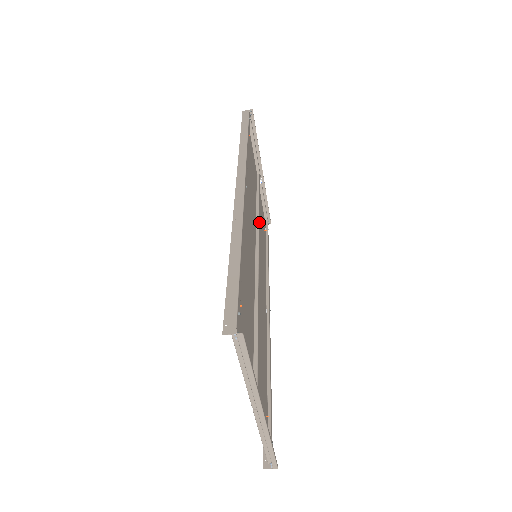
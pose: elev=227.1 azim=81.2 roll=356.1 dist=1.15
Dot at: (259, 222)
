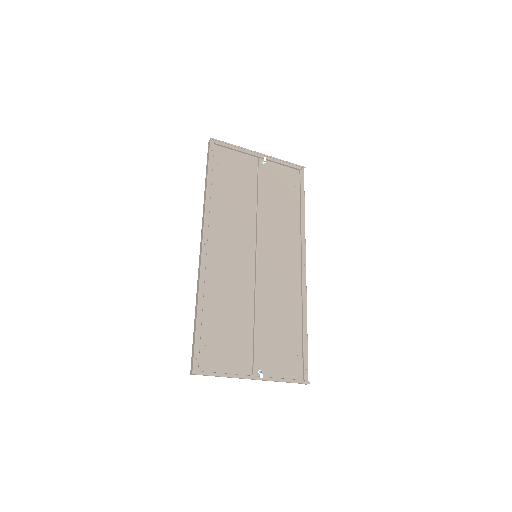
Dot at: (271, 203)
